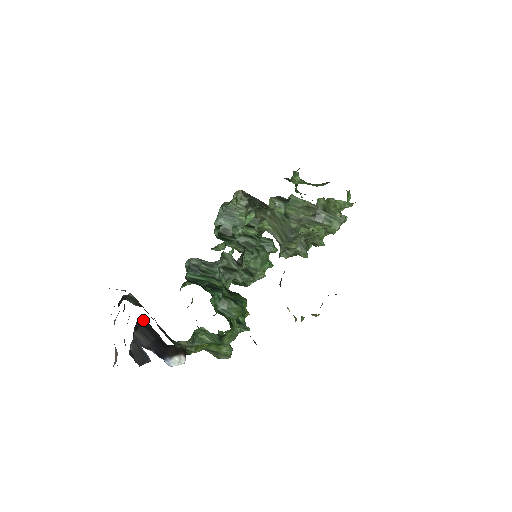
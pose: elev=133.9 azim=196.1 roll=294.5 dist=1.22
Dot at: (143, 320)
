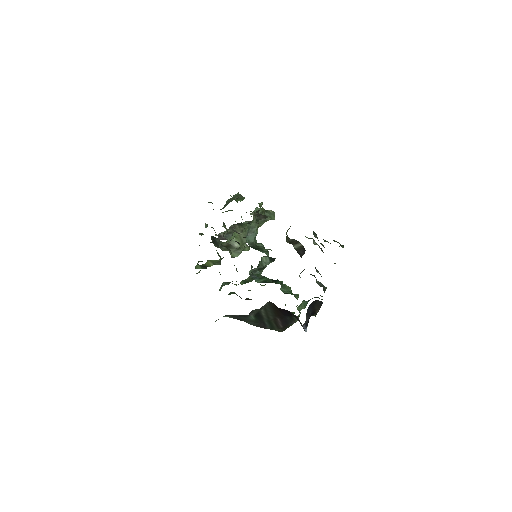
Dot at: (315, 301)
